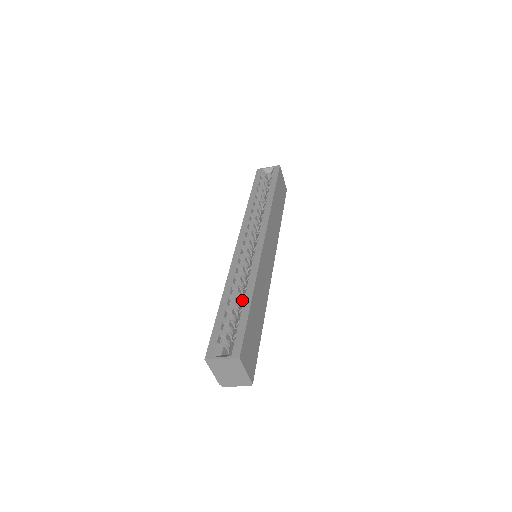
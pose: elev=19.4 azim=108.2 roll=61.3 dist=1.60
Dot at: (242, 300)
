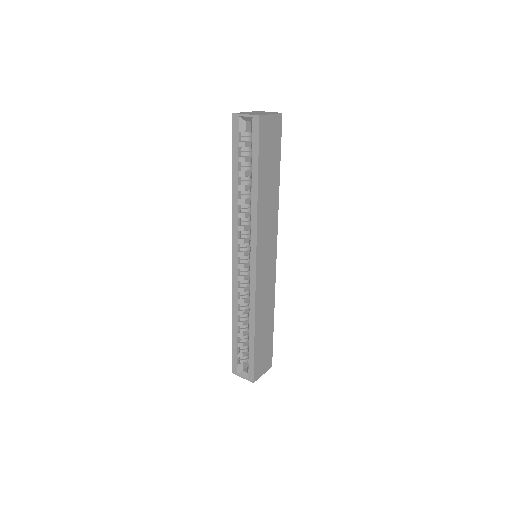
Dot at: (248, 328)
